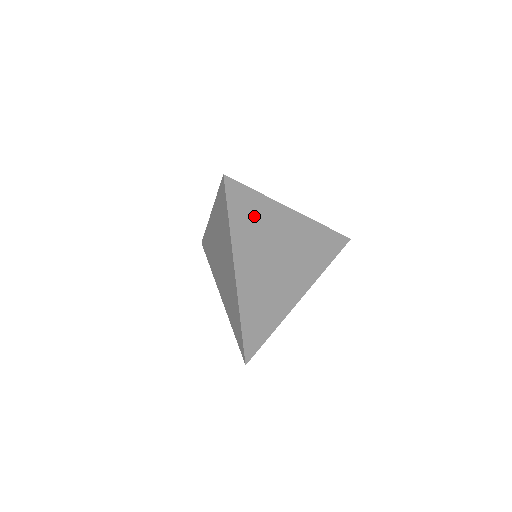
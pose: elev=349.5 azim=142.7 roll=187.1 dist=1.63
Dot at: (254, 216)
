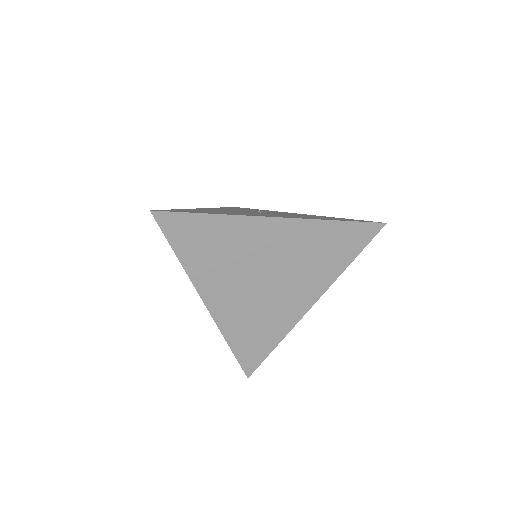
Dot at: (212, 241)
